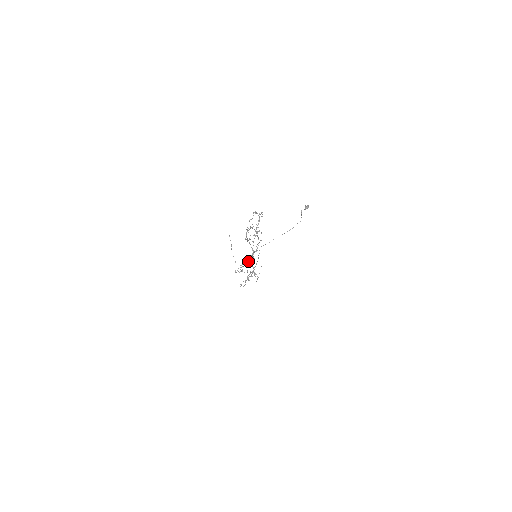
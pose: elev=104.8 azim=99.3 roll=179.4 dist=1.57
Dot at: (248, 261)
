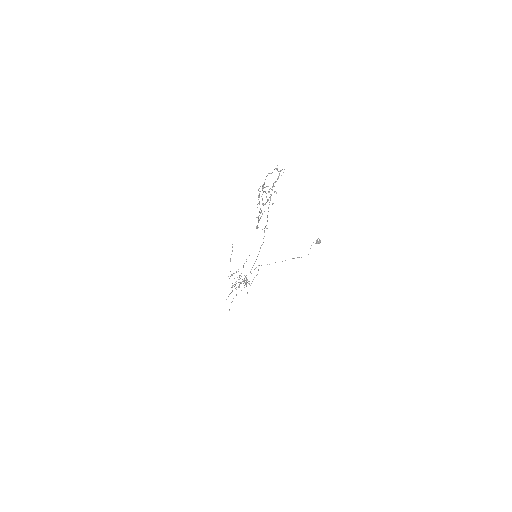
Dot at: (246, 259)
